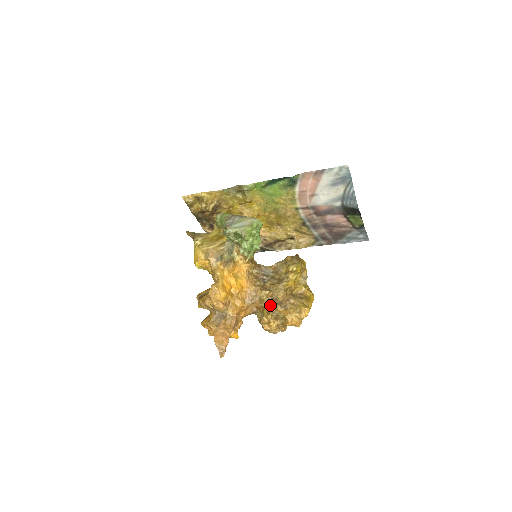
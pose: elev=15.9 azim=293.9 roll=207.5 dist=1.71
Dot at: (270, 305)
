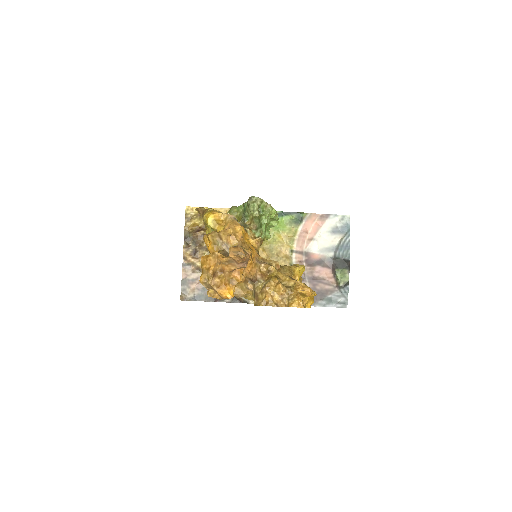
Dot at: (278, 273)
